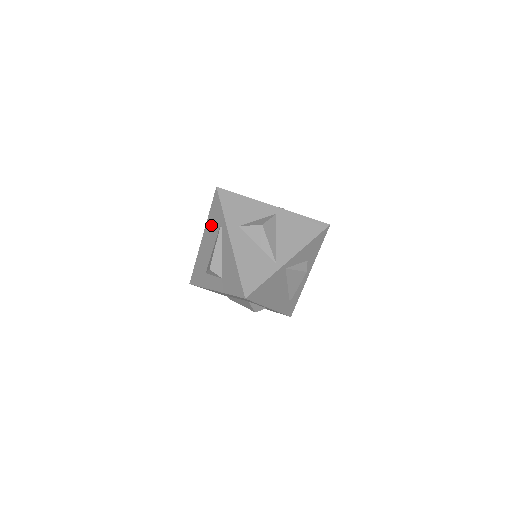
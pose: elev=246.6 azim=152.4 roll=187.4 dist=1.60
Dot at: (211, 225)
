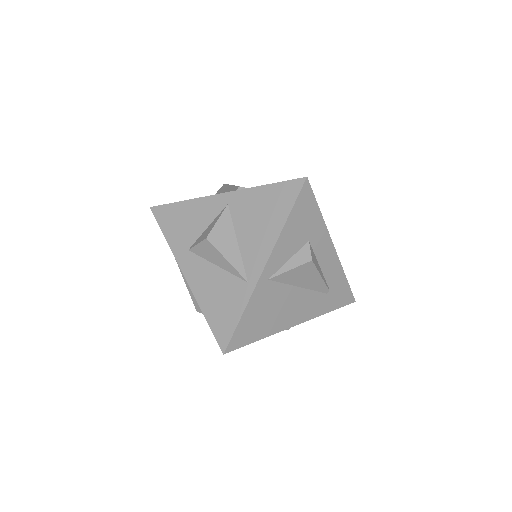
Dot at: occluded
